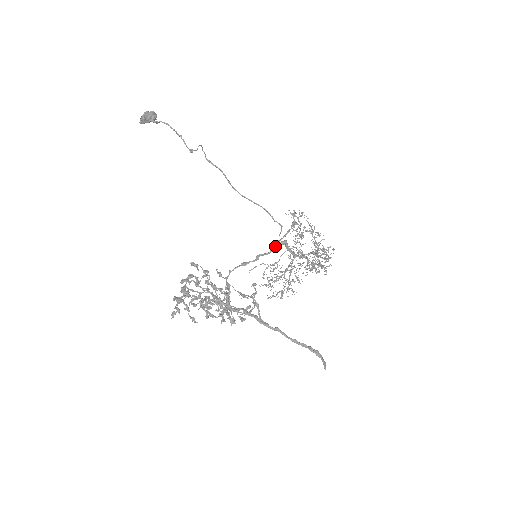
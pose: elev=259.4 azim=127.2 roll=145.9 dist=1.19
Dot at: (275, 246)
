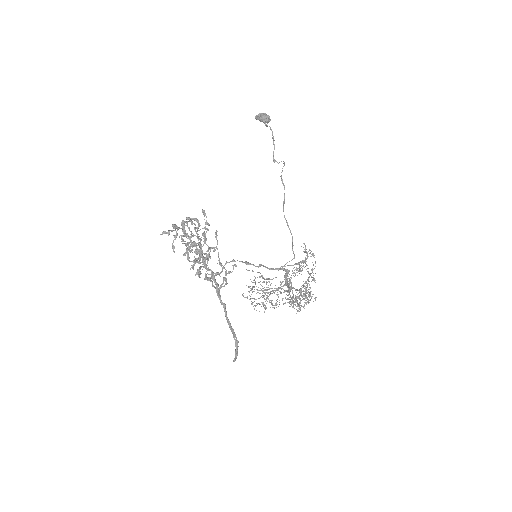
Dot at: (279, 268)
